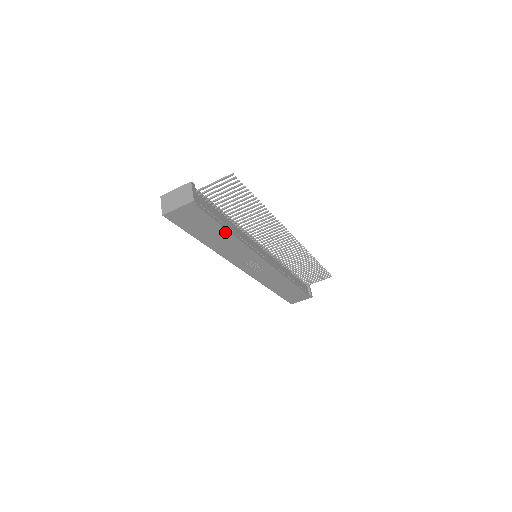
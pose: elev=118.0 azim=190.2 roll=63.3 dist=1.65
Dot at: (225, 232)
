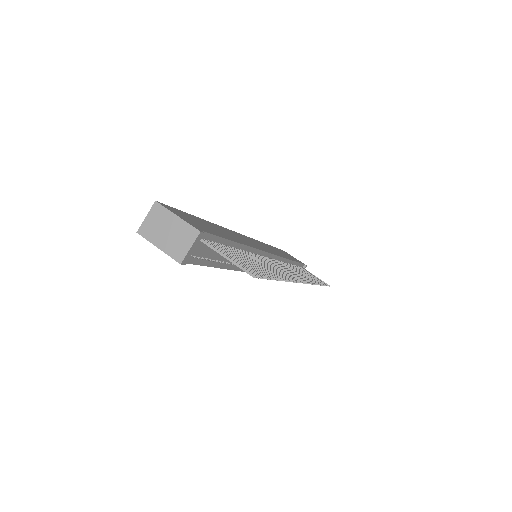
Dot at: occluded
